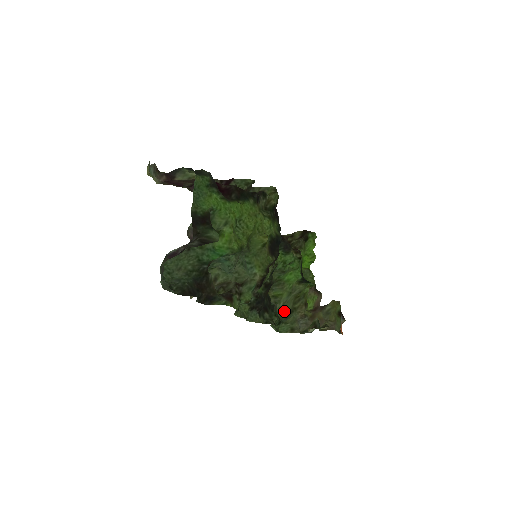
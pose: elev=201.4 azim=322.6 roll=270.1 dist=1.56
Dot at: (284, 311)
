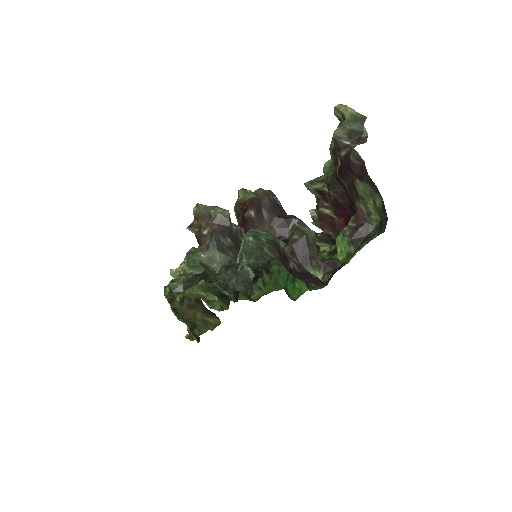
Dot at: occluded
